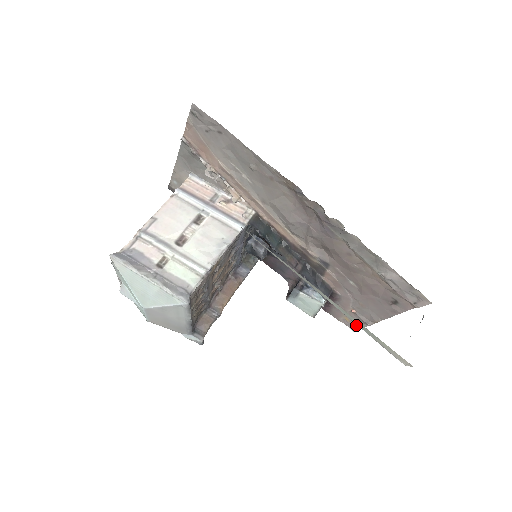
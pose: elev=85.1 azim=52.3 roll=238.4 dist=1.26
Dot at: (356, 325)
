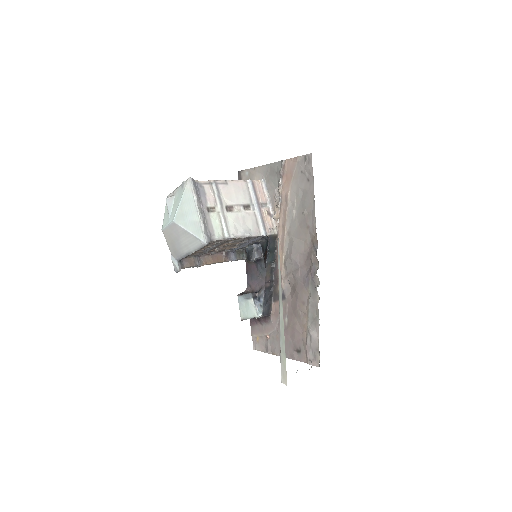
Dot at: (259, 347)
